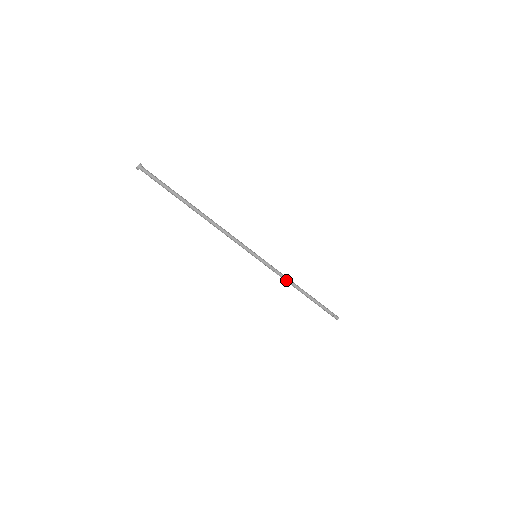
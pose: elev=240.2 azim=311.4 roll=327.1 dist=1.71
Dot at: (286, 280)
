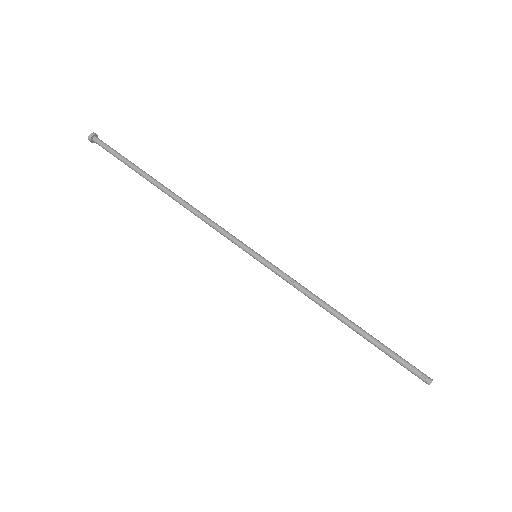
Dot at: (313, 296)
